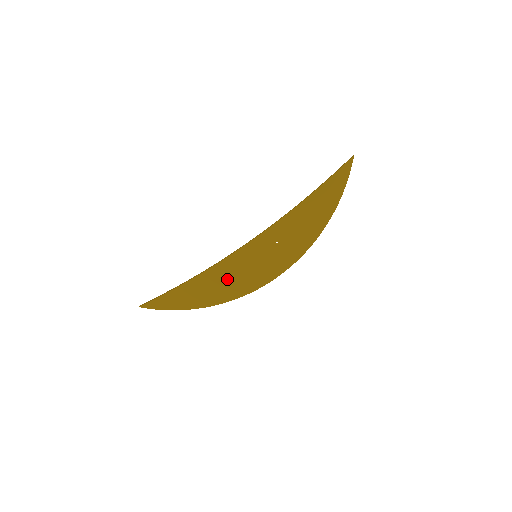
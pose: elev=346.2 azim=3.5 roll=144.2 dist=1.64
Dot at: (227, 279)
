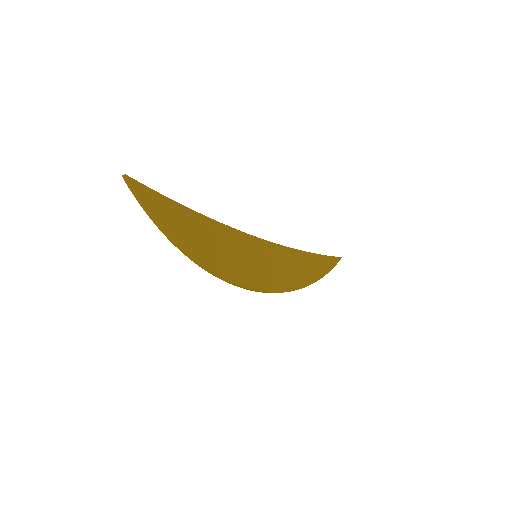
Dot at: (226, 249)
